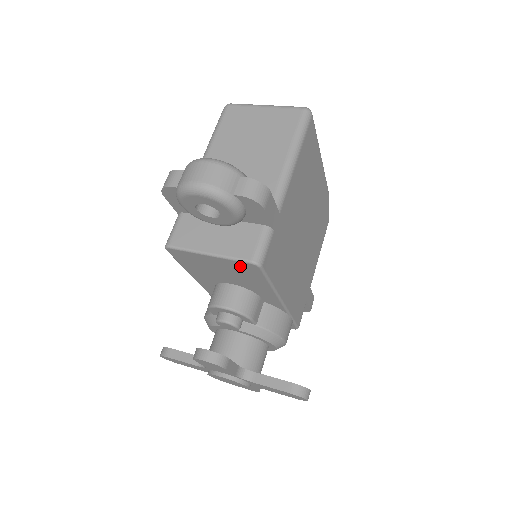
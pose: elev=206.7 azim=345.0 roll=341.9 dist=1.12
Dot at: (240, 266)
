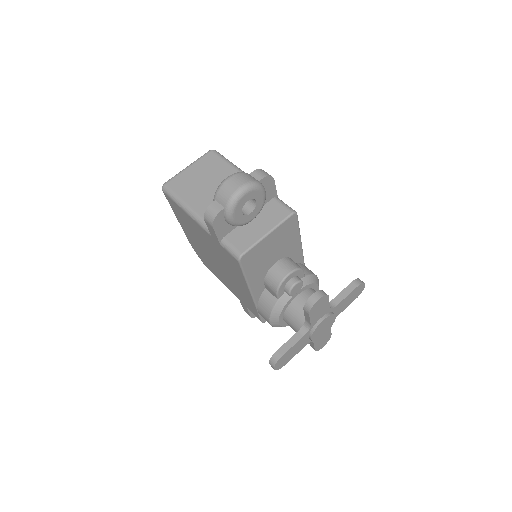
Dot at: (286, 226)
